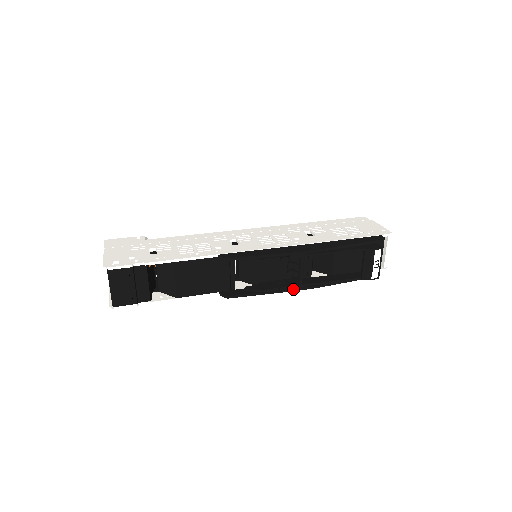
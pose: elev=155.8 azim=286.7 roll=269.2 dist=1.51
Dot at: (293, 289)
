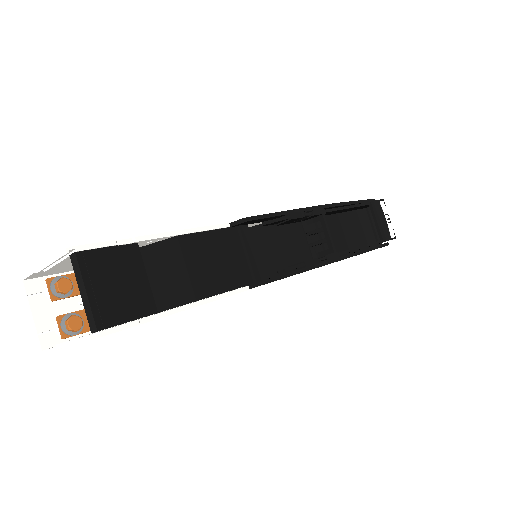
Dot at: (331, 260)
